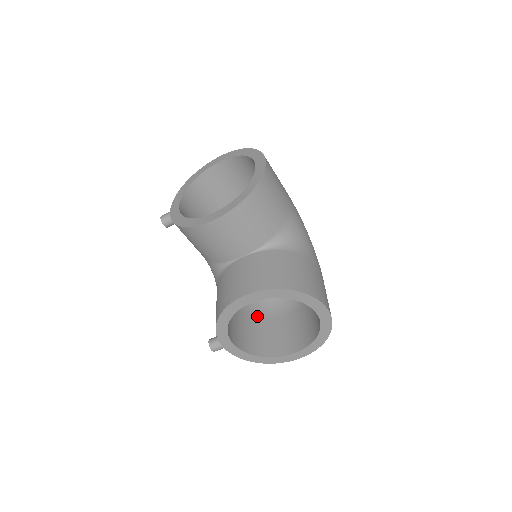
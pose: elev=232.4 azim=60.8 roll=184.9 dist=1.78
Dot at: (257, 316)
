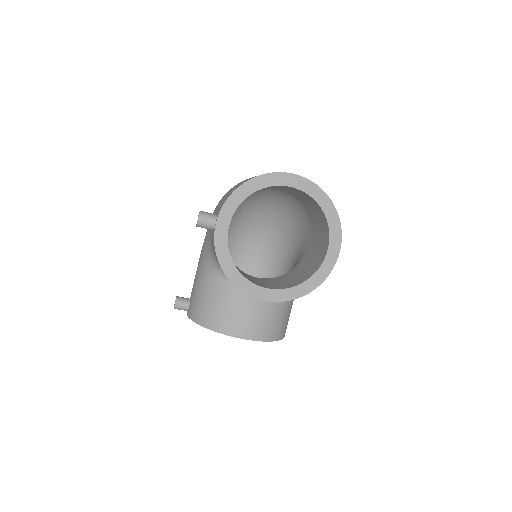
Dot at: occluded
